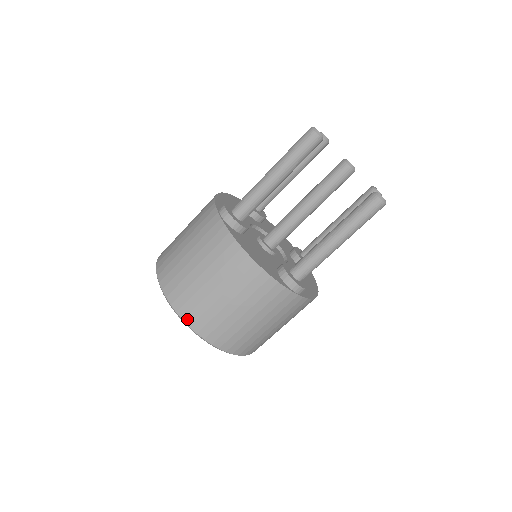
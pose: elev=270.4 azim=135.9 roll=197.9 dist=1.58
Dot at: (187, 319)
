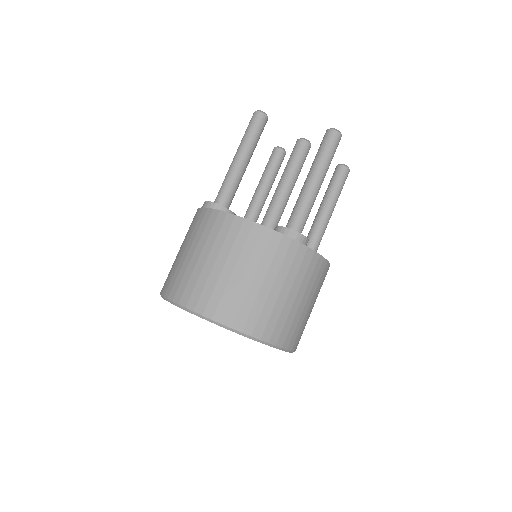
Dot at: (198, 308)
